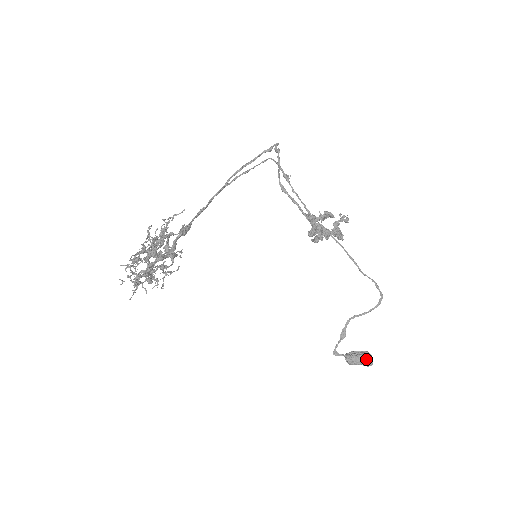
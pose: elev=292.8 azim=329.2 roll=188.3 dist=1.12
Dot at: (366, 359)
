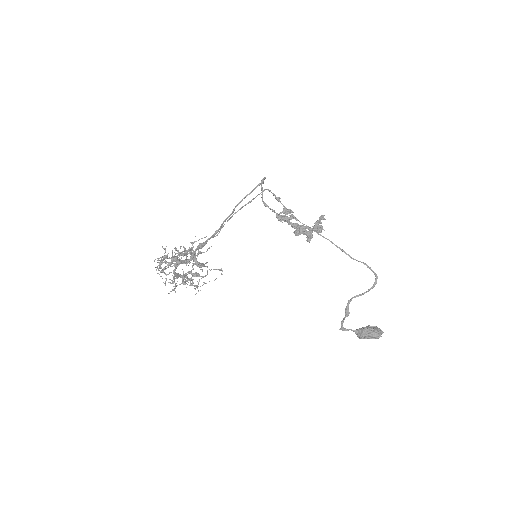
Dot at: (371, 331)
